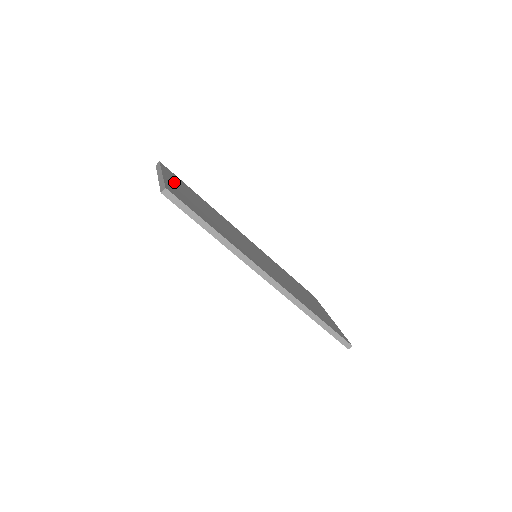
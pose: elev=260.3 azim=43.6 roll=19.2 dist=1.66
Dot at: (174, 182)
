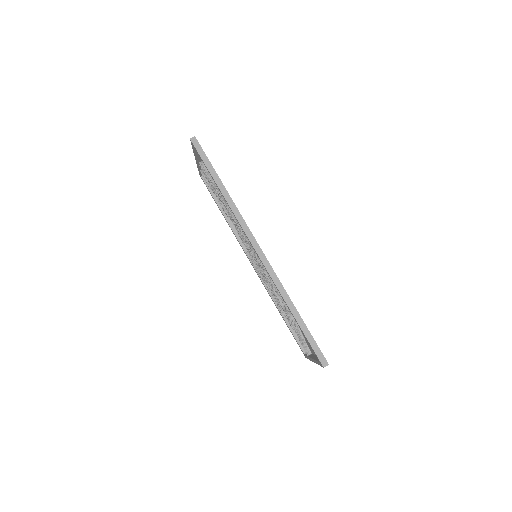
Dot at: occluded
